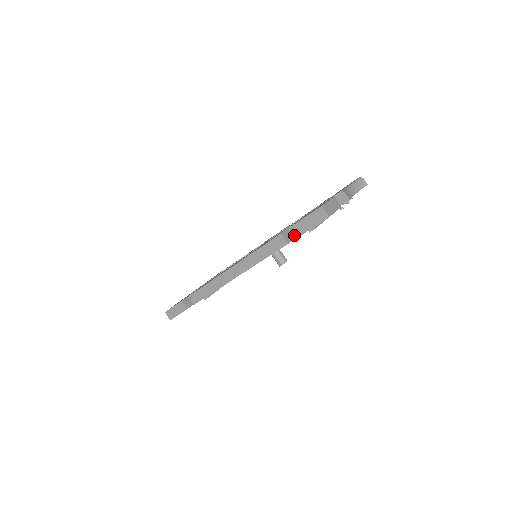
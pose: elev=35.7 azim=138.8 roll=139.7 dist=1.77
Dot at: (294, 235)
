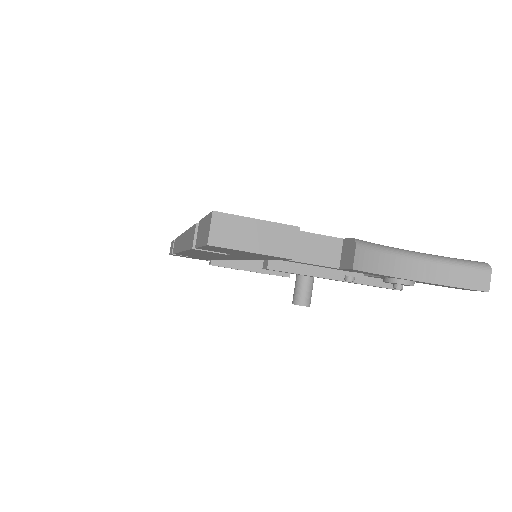
Dot at: occluded
